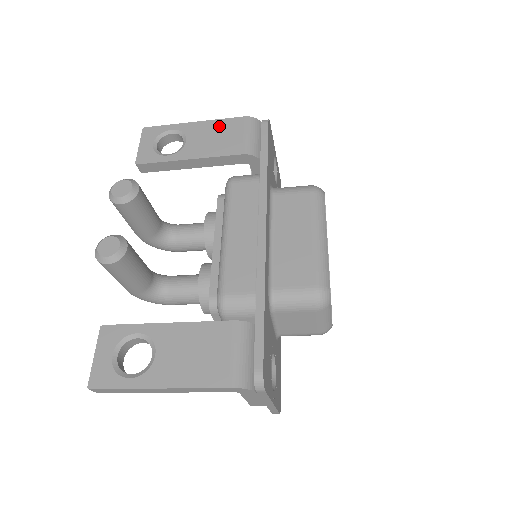
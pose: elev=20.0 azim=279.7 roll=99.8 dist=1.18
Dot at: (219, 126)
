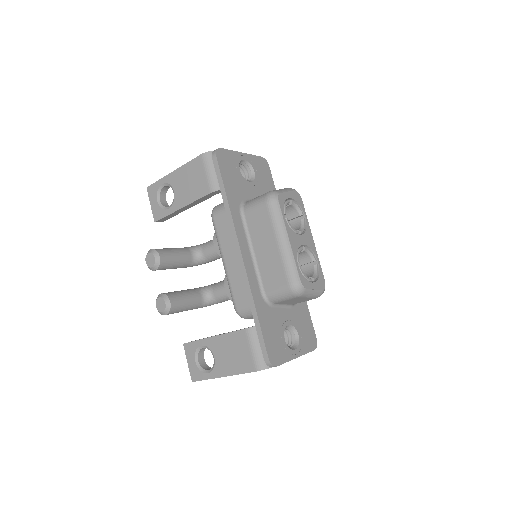
Dot at: (188, 171)
